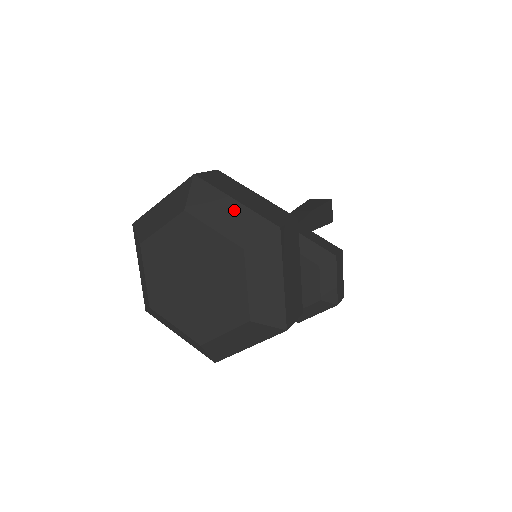
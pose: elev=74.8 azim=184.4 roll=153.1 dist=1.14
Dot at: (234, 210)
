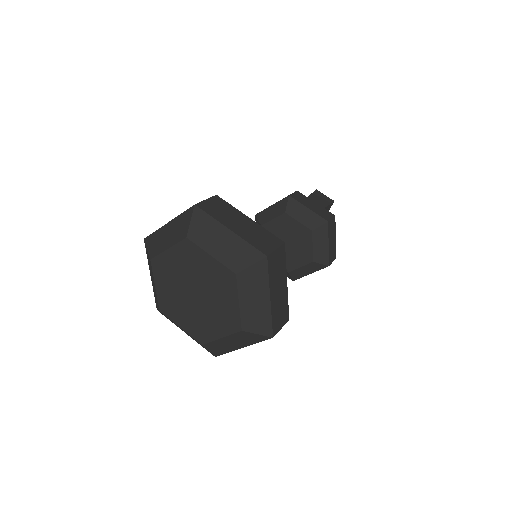
Dot at: (170, 228)
